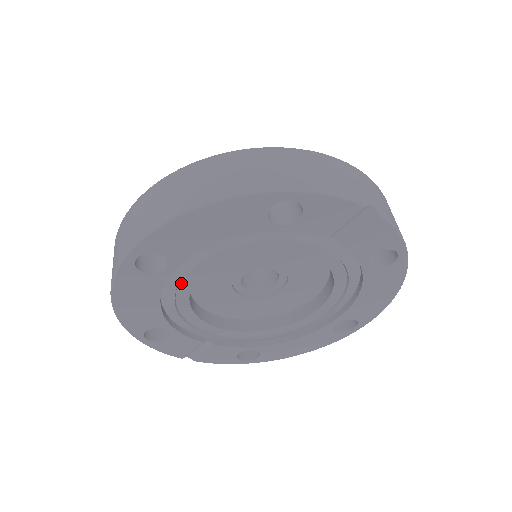
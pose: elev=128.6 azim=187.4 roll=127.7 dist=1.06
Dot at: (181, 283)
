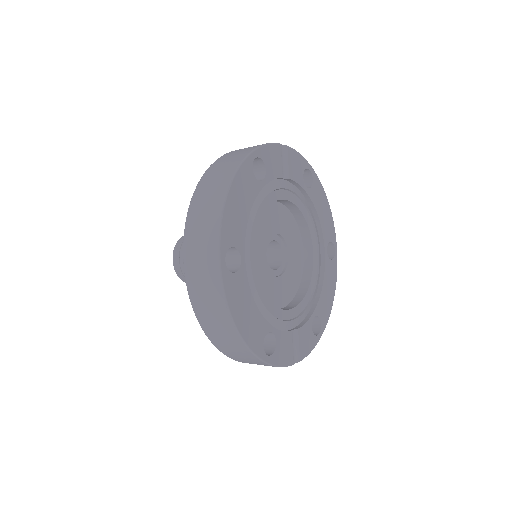
Dot at: (252, 275)
